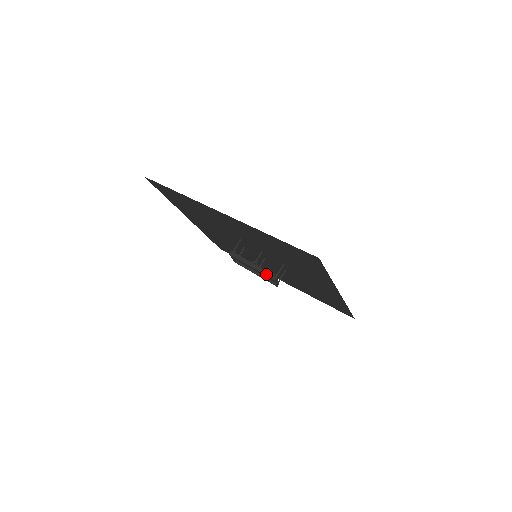
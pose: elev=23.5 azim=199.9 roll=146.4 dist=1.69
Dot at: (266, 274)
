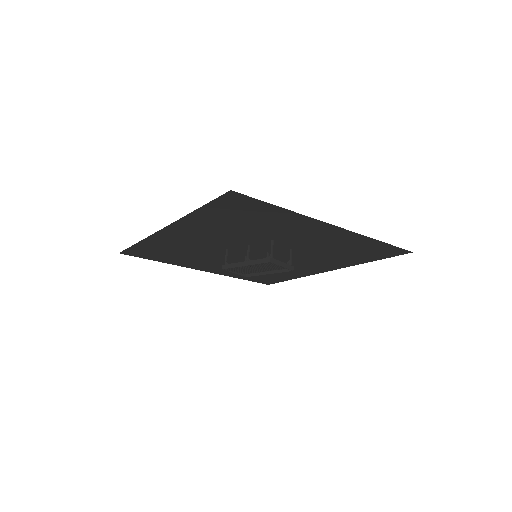
Dot at: (260, 262)
